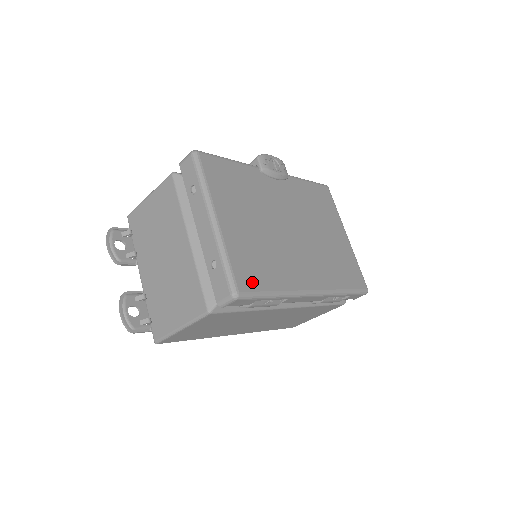
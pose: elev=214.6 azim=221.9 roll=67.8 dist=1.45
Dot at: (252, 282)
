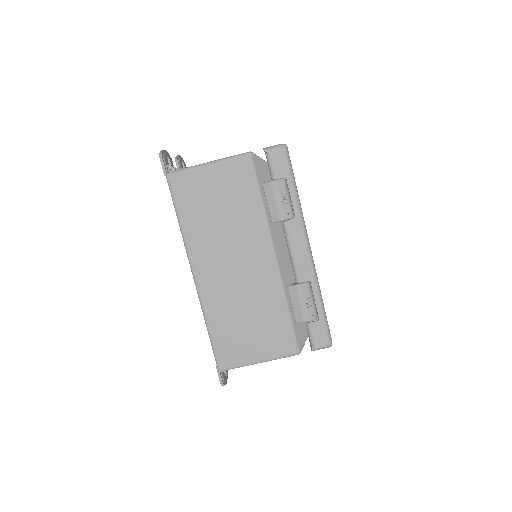
Dot at: occluded
